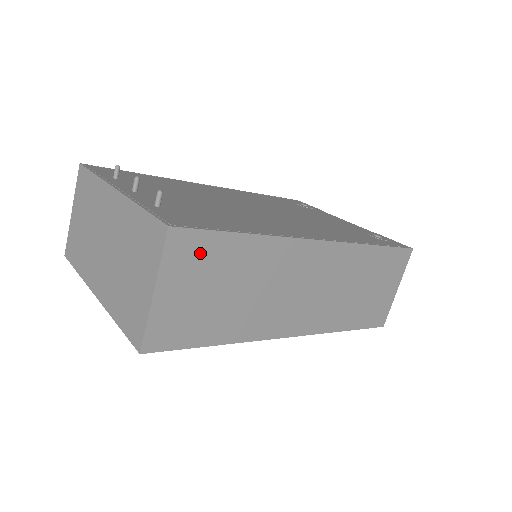
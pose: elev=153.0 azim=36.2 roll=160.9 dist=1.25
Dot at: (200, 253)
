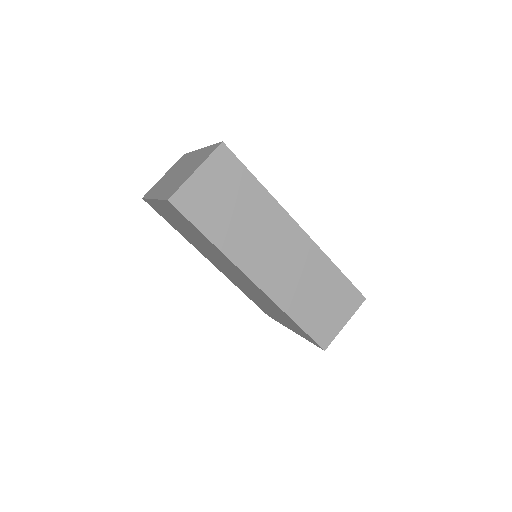
Dot at: (230, 170)
